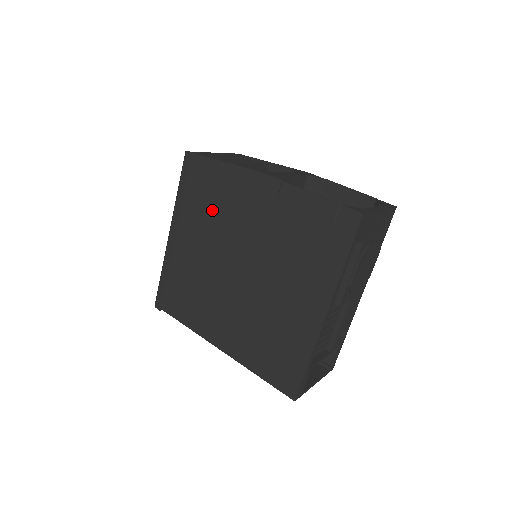
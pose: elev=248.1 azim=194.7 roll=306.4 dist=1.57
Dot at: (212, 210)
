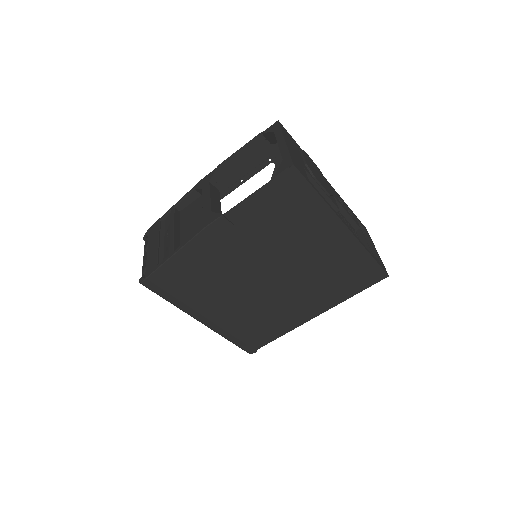
Dot at: (206, 281)
